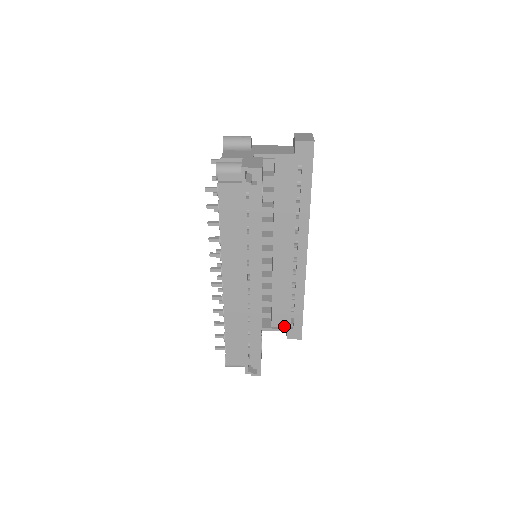
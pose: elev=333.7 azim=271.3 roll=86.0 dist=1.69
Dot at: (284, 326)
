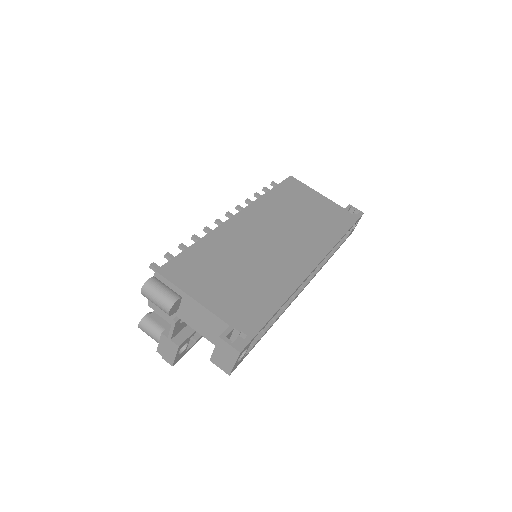
Dot at: occluded
